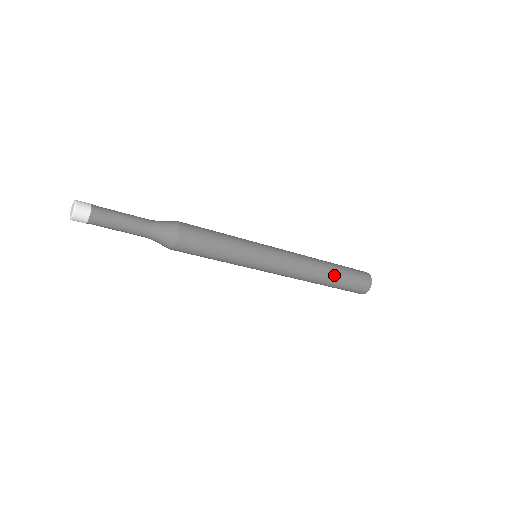
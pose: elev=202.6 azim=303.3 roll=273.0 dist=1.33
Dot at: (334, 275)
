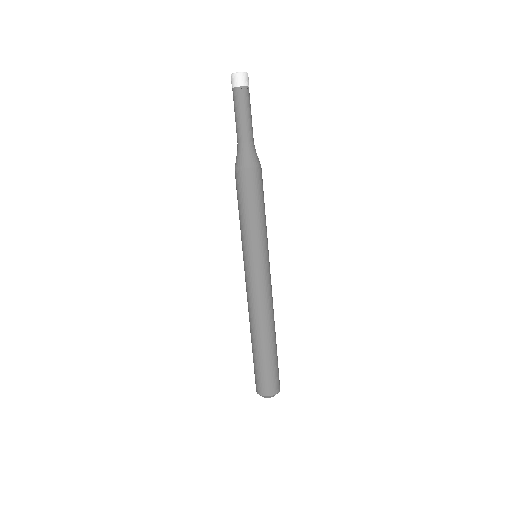
Dot at: (275, 342)
